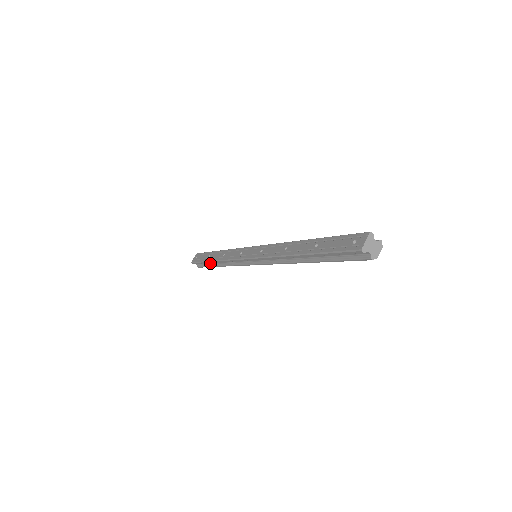
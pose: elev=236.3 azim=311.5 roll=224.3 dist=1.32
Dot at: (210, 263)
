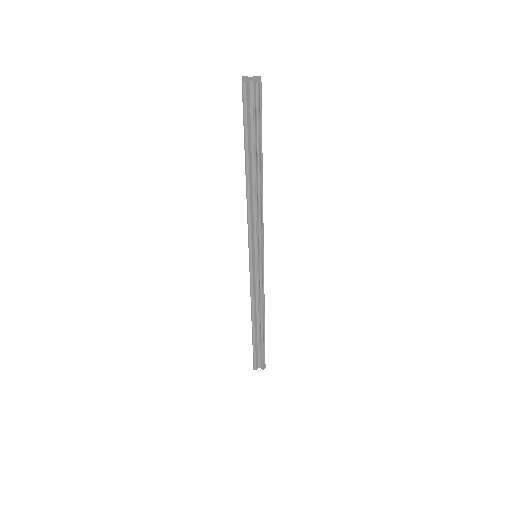
Dot at: (258, 340)
